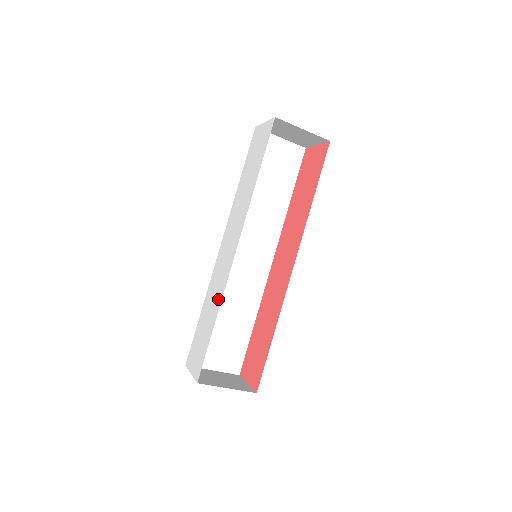
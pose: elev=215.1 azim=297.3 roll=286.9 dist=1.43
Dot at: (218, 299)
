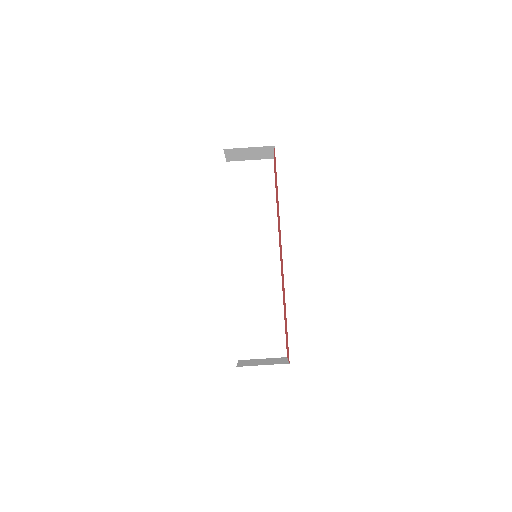
Dot at: occluded
